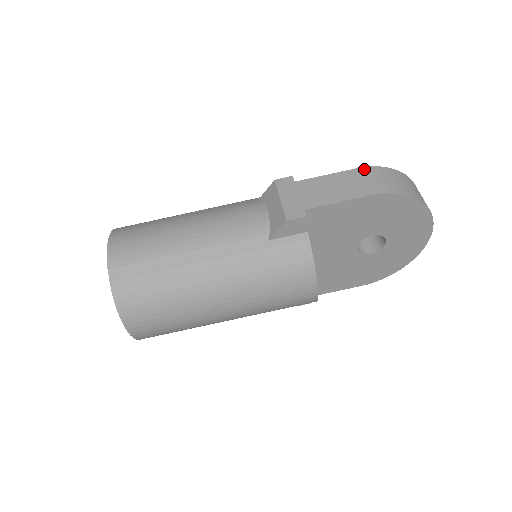
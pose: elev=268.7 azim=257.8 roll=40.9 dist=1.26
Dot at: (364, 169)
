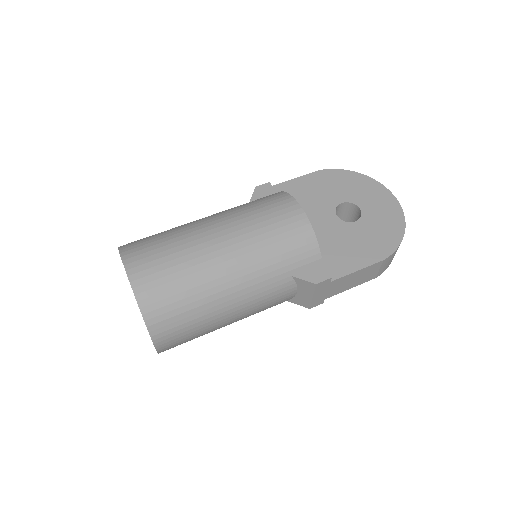
Dot at: occluded
